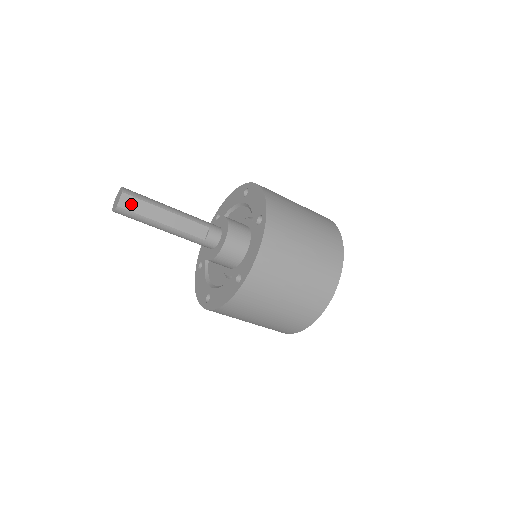
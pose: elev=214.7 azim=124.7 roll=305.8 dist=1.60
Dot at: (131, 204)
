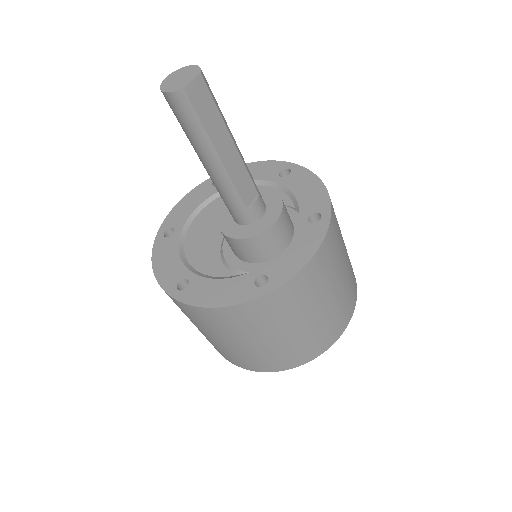
Dot at: (200, 99)
